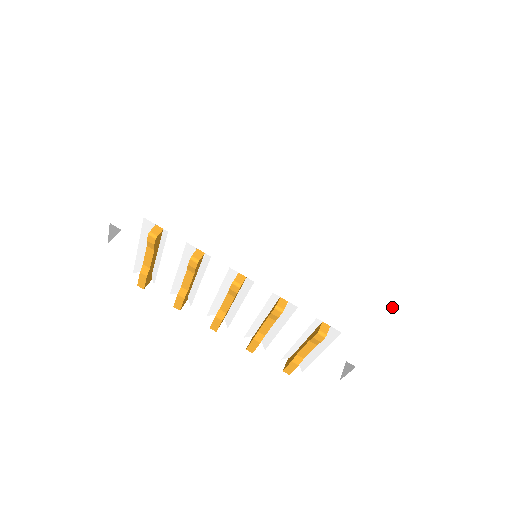
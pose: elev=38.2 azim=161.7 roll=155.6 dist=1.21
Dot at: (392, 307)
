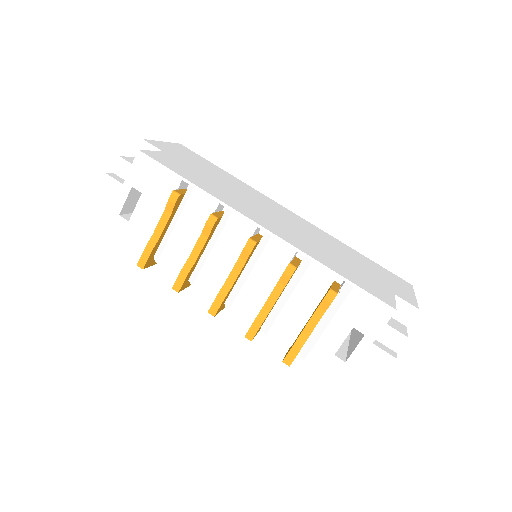
Dot at: (389, 290)
